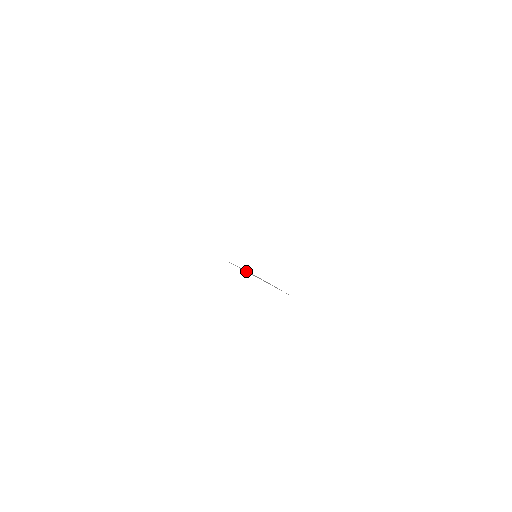
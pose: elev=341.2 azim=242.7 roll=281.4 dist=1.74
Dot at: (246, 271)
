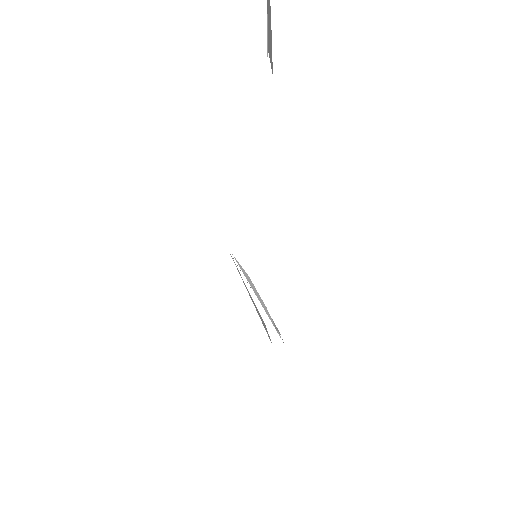
Dot at: (244, 274)
